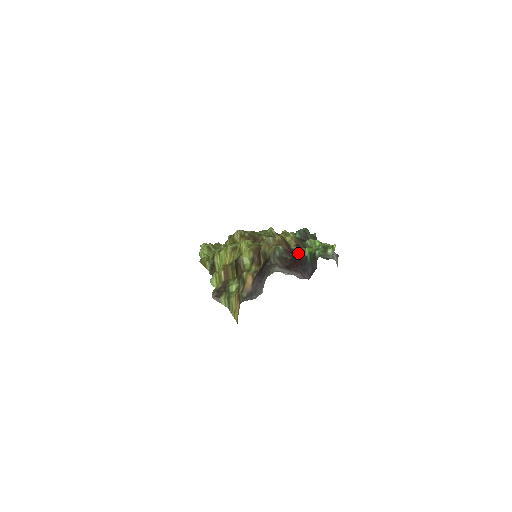
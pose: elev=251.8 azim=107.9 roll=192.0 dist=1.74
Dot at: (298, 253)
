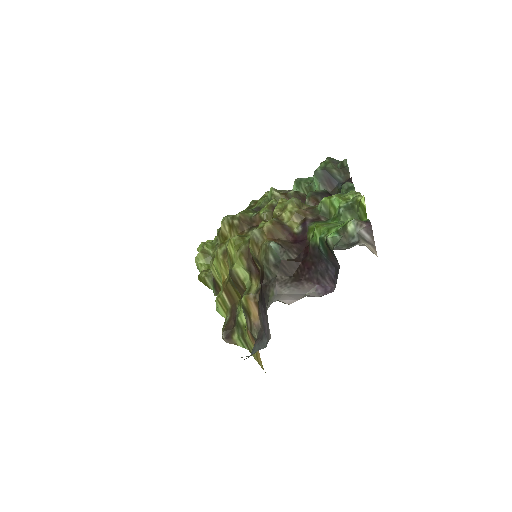
Dot at: (307, 239)
